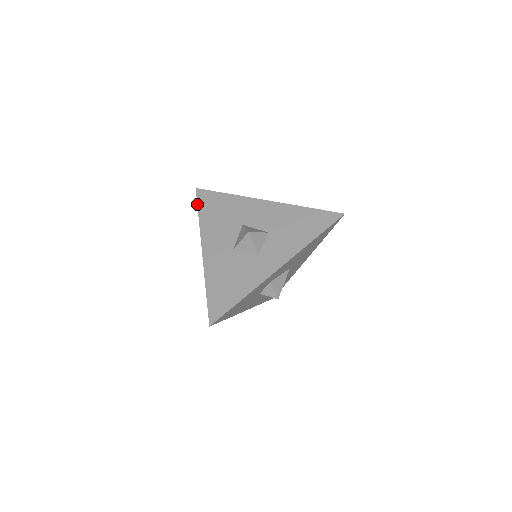
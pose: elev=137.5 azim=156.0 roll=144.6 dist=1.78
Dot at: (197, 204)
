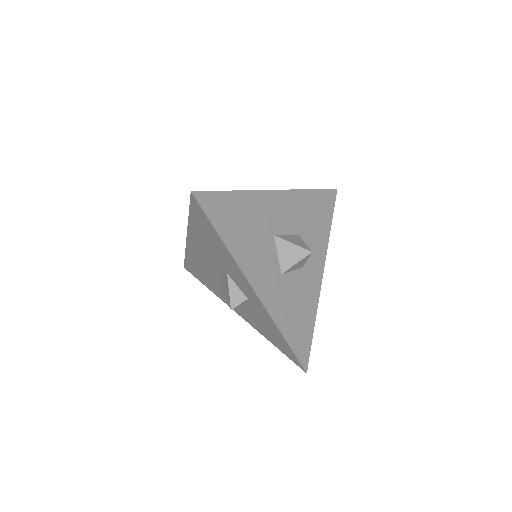
Dot at: (210, 221)
